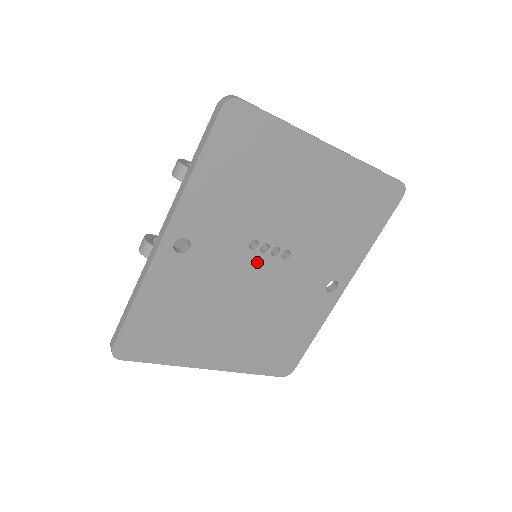
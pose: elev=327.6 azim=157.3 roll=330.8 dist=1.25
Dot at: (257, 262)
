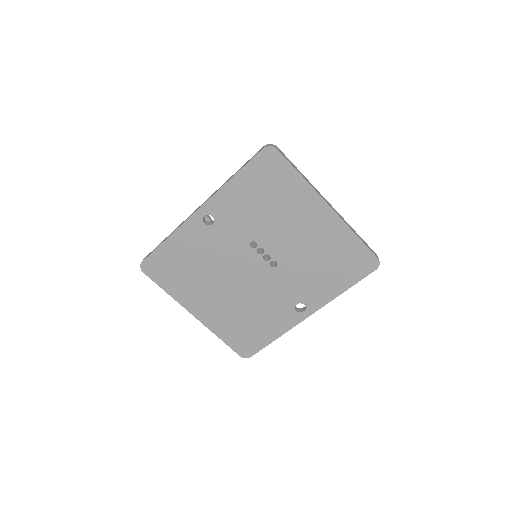
Dot at: (252, 258)
